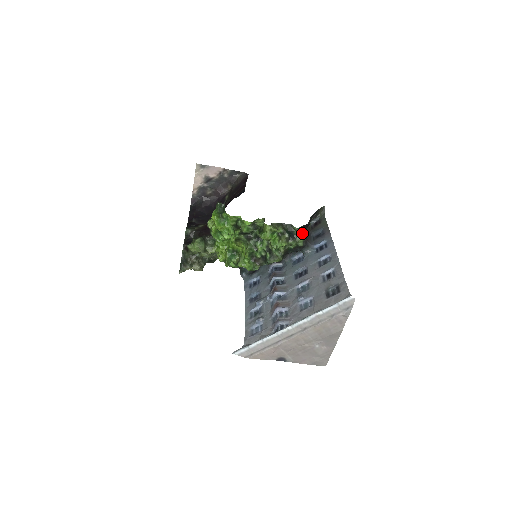
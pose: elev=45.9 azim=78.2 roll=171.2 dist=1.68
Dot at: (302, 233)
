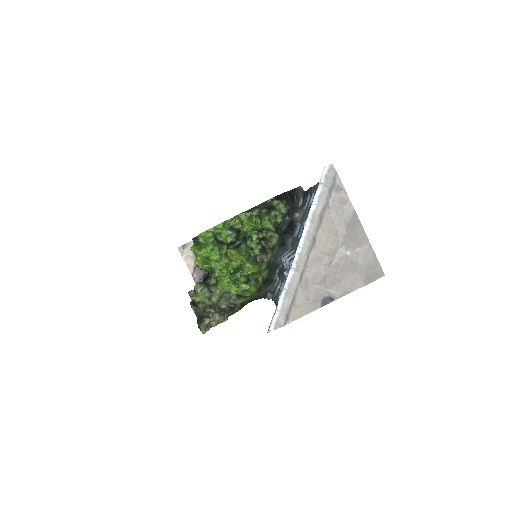
Dot at: (278, 200)
